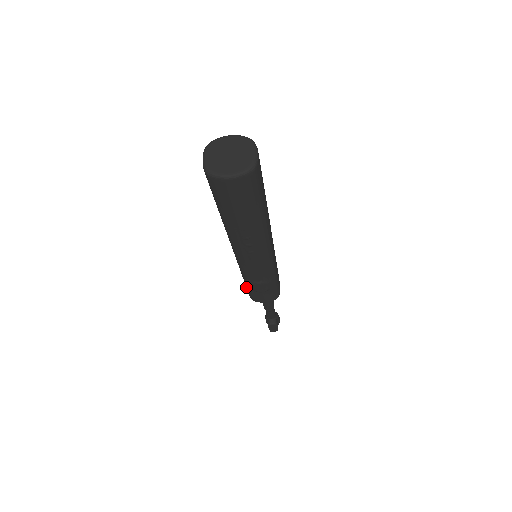
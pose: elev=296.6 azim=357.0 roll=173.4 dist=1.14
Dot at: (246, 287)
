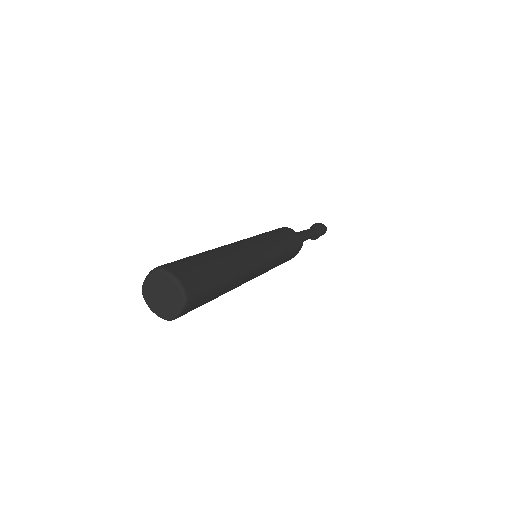
Dot at: occluded
